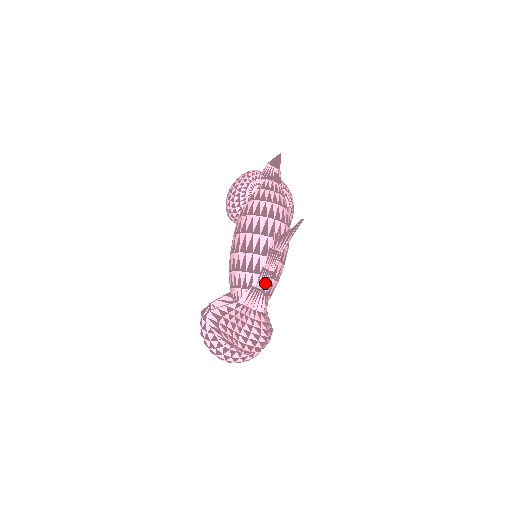
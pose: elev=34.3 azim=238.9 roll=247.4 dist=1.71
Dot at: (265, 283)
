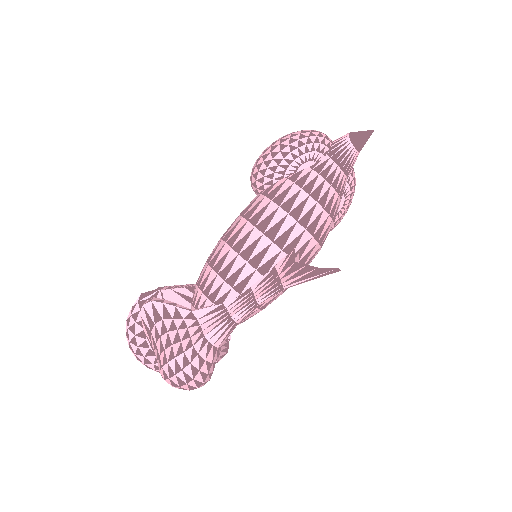
Dot at: (240, 312)
